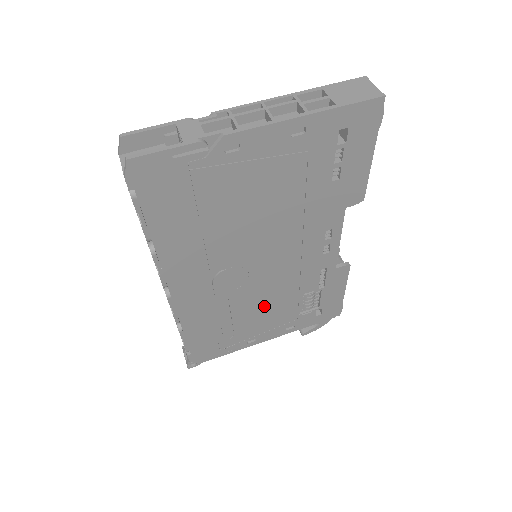
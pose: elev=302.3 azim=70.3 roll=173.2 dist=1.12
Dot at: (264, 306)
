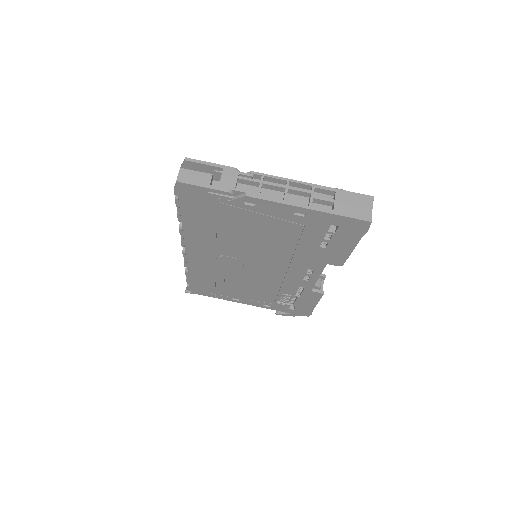
Dot at: (250, 286)
